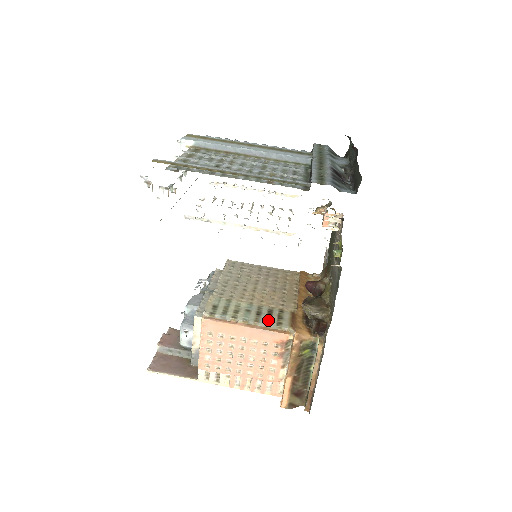
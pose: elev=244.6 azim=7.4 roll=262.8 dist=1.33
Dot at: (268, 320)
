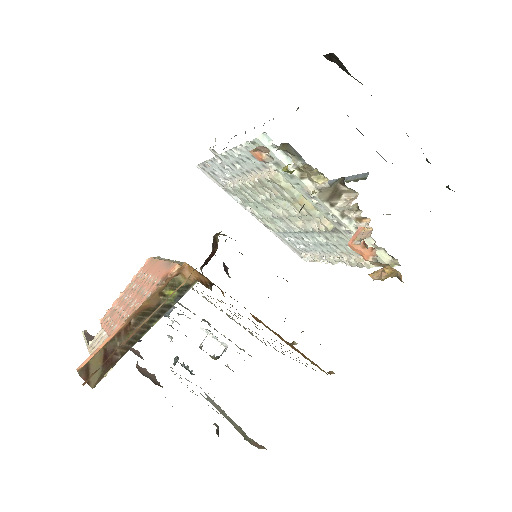
Dot at: occluded
